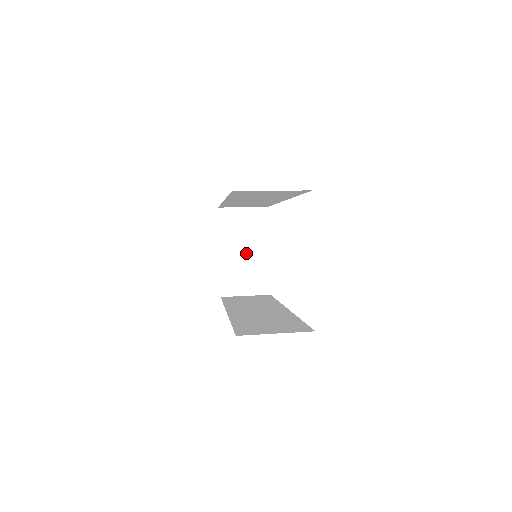
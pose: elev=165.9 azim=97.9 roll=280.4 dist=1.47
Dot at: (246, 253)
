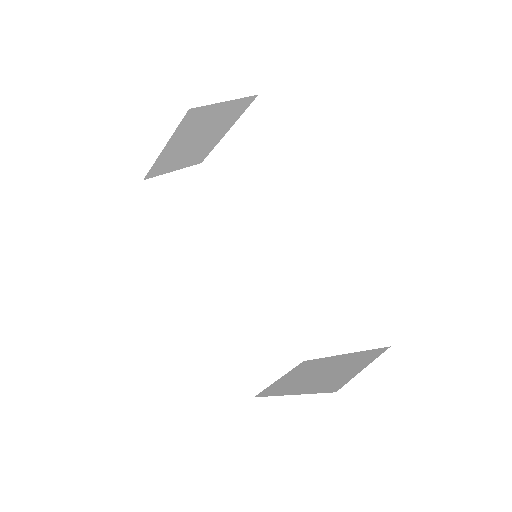
Dot at: (197, 141)
